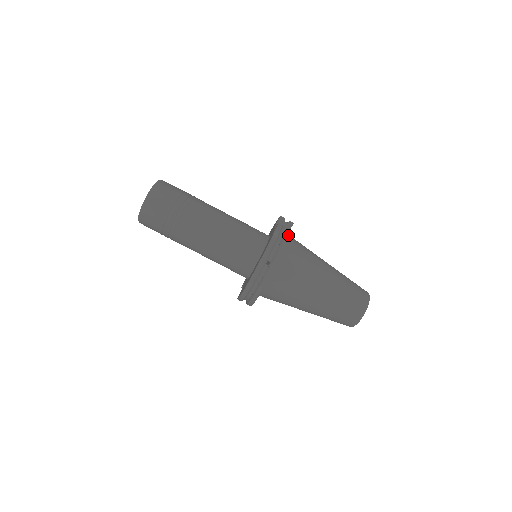
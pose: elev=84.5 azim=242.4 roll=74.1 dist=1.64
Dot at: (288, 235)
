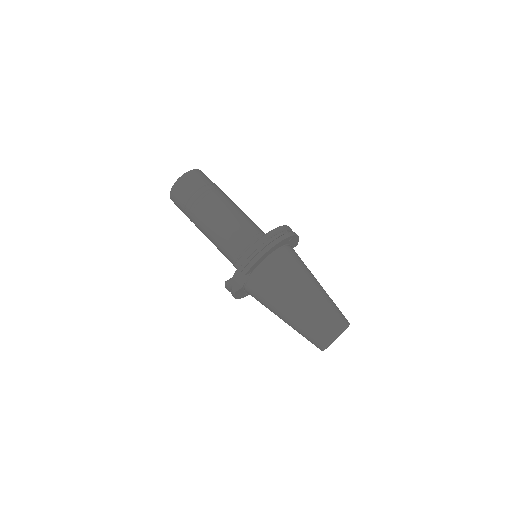
Dot at: (298, 240)
